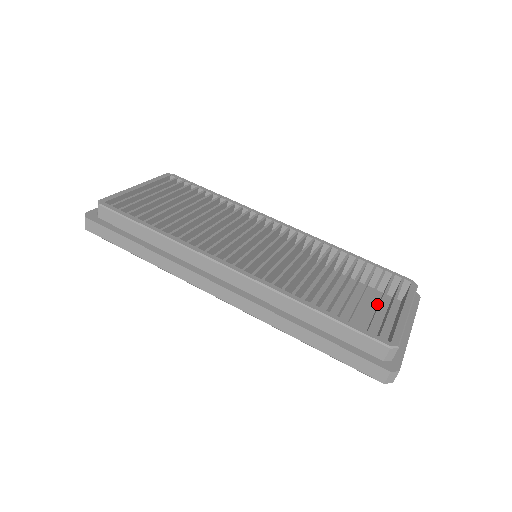
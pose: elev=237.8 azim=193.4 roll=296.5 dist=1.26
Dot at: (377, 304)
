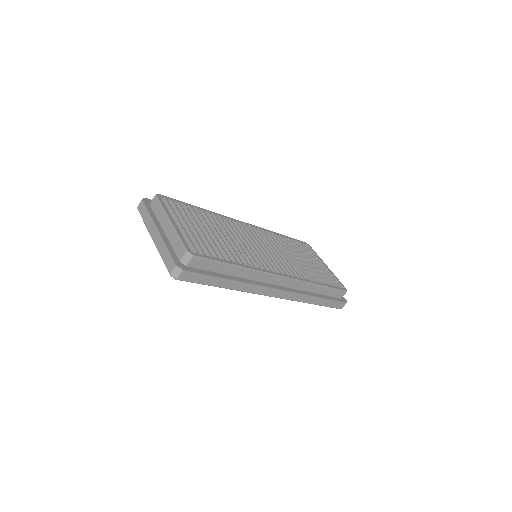
Dot at: occluded
